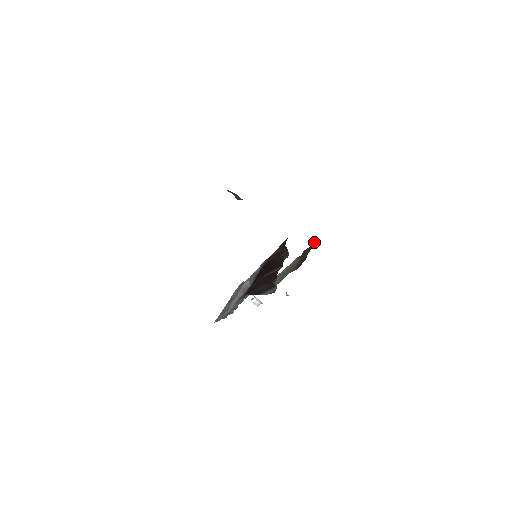
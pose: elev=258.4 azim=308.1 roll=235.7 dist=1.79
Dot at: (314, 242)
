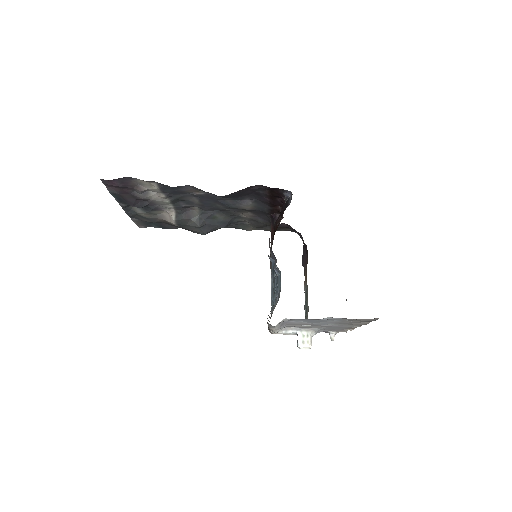
Dot at: occluded
